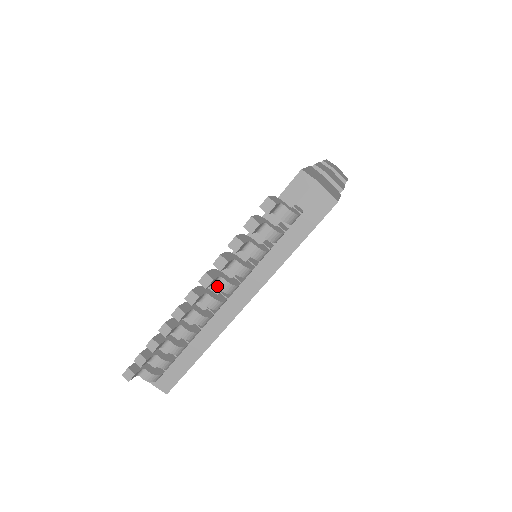
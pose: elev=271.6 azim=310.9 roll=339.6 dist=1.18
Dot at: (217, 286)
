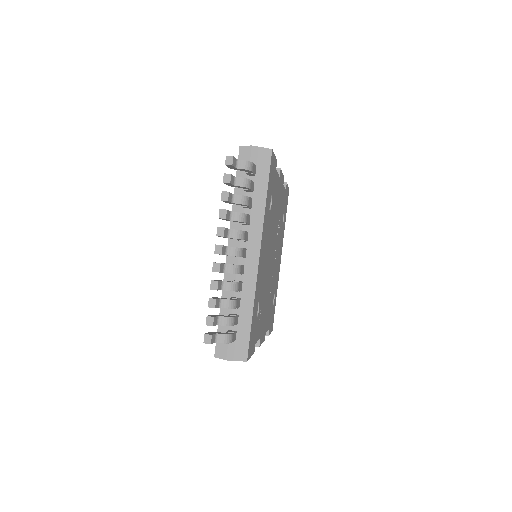
Dot at: (231, 237)
